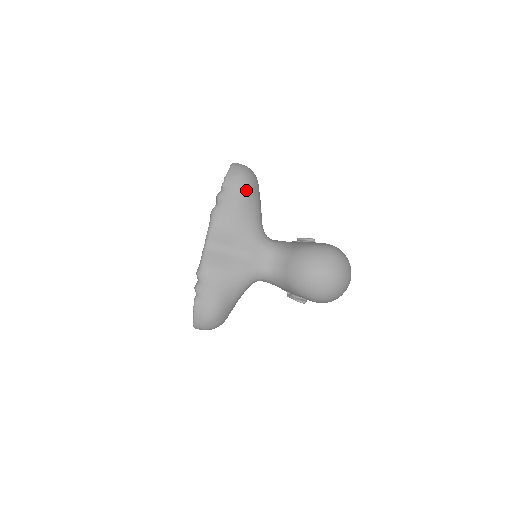
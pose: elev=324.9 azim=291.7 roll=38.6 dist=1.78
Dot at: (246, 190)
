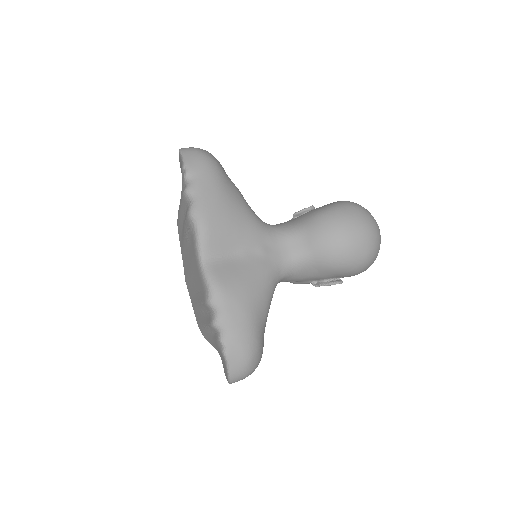
Dot at: (218, 172)
